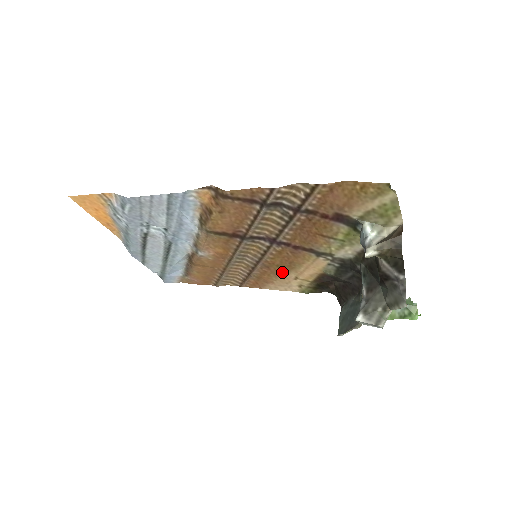
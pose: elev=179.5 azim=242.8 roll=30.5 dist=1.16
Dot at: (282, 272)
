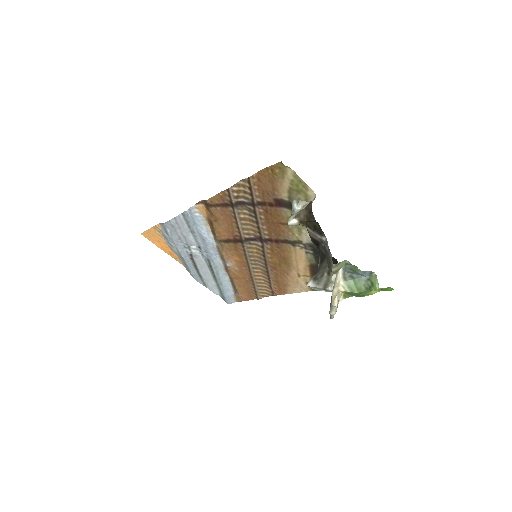
Dot at: (286, 271)
